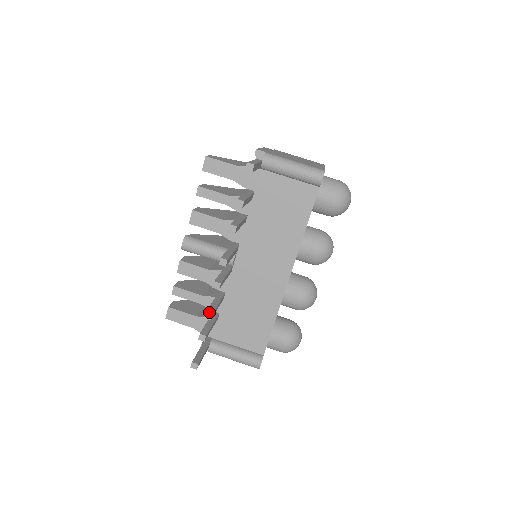
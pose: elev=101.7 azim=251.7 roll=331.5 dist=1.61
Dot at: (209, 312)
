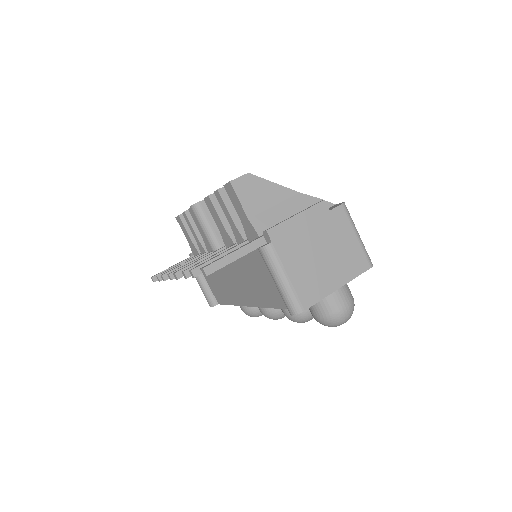
Dot at: (164, 277)
